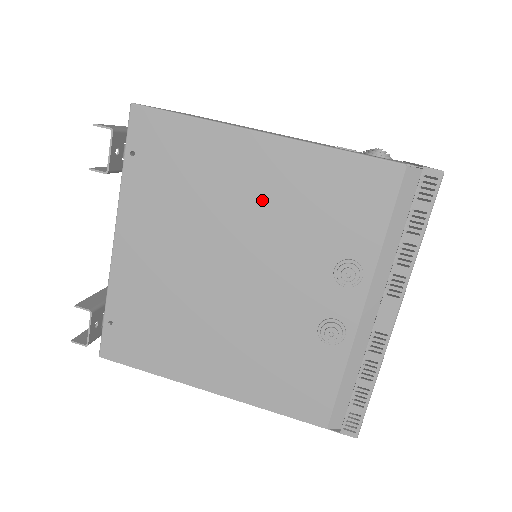
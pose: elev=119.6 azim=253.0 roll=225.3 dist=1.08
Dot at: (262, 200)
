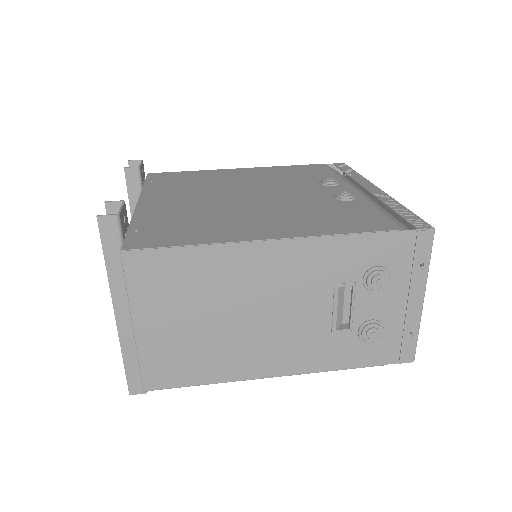
Dot at: (252, 178)
